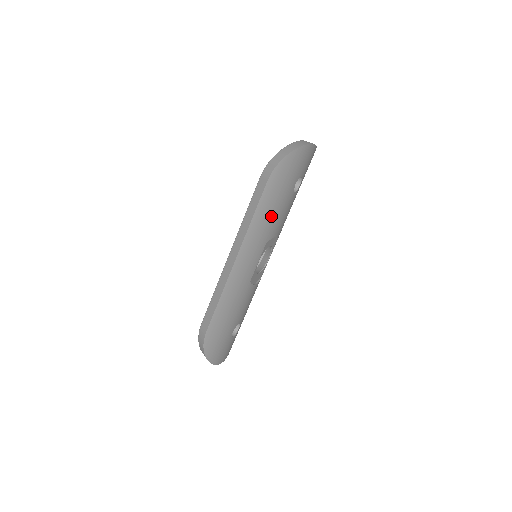
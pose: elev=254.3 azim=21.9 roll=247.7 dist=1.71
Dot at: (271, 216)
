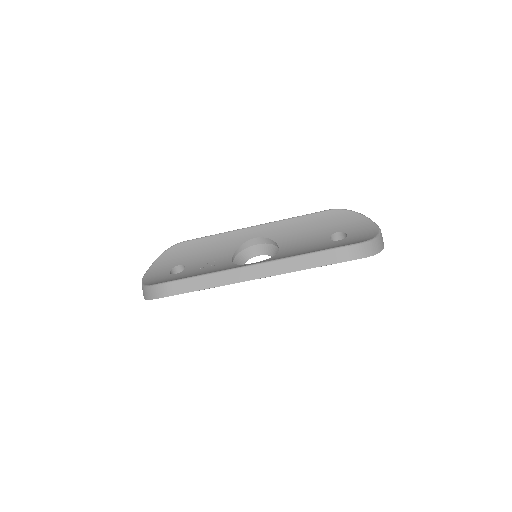
Dot at: occluded
